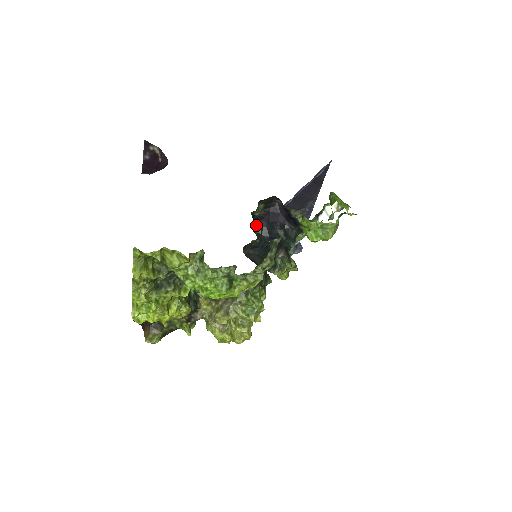
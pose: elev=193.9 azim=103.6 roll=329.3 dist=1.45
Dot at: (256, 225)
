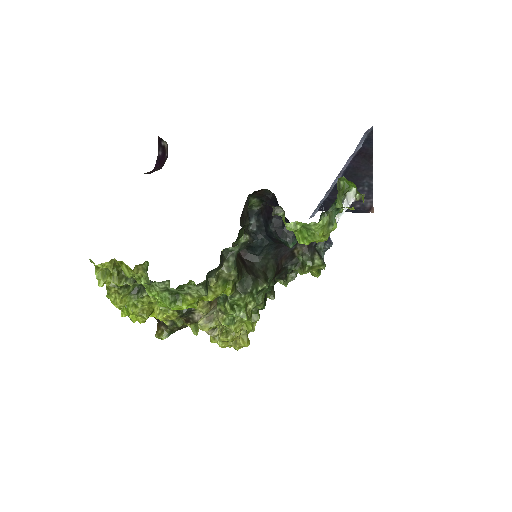
Dot at: (253, 222)
